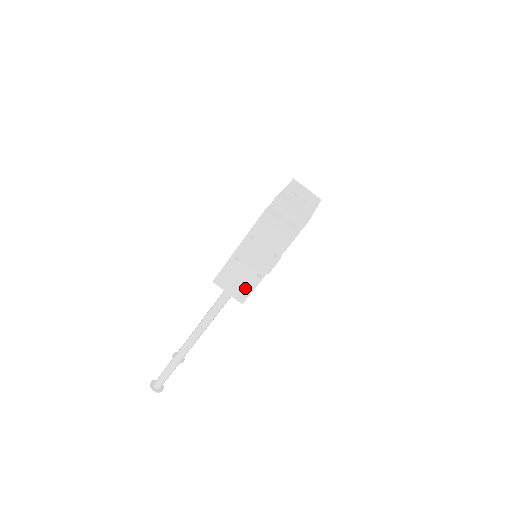
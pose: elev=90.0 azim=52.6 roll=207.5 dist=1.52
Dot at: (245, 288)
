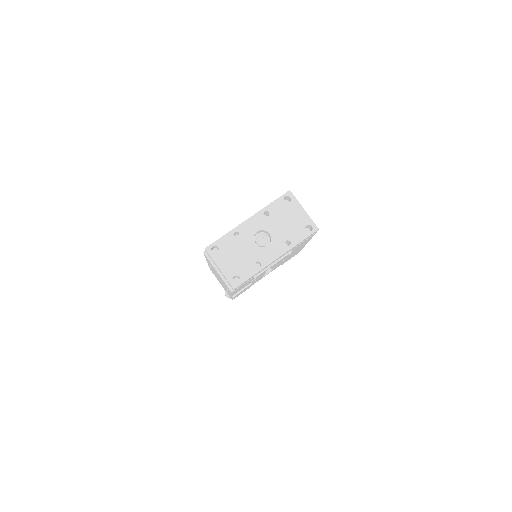
Dot at: (227, 292)
